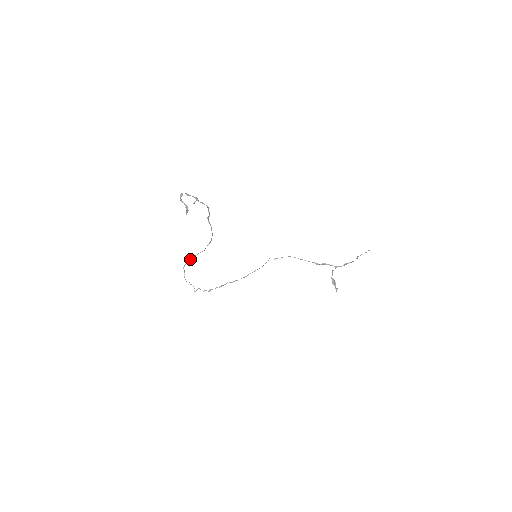
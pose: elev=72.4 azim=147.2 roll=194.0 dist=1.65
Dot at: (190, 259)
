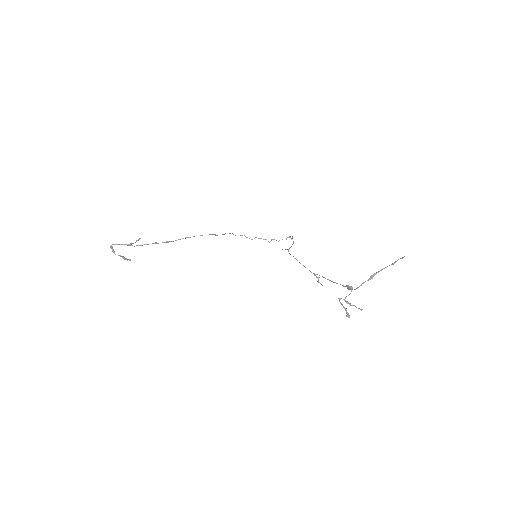
Dot at: occluded
